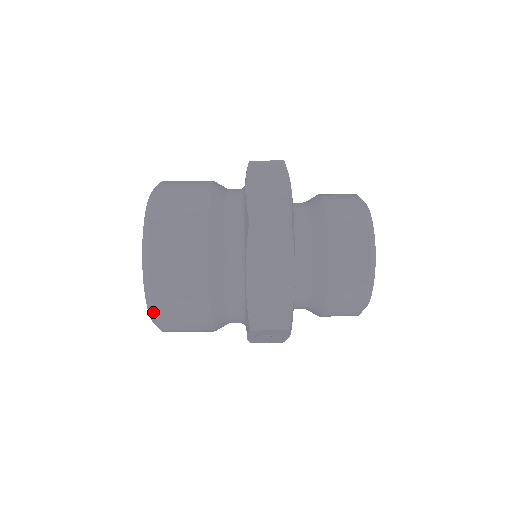
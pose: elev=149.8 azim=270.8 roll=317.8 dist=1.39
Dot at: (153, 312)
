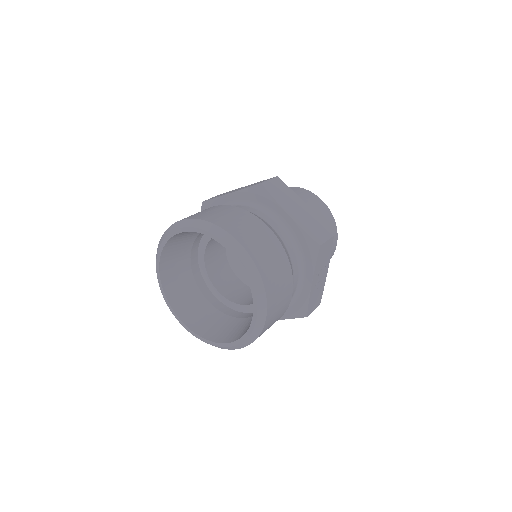
Dot at: (261, 277)
